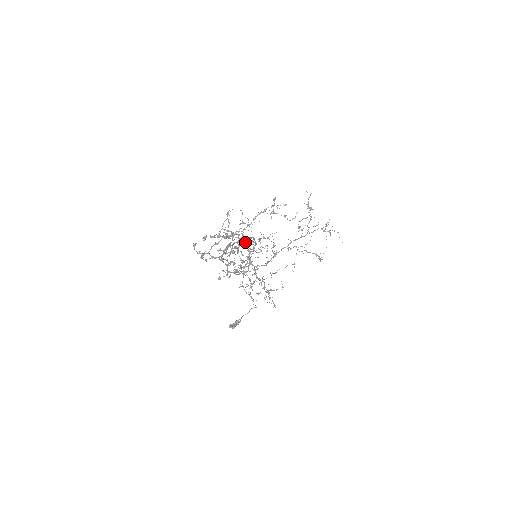
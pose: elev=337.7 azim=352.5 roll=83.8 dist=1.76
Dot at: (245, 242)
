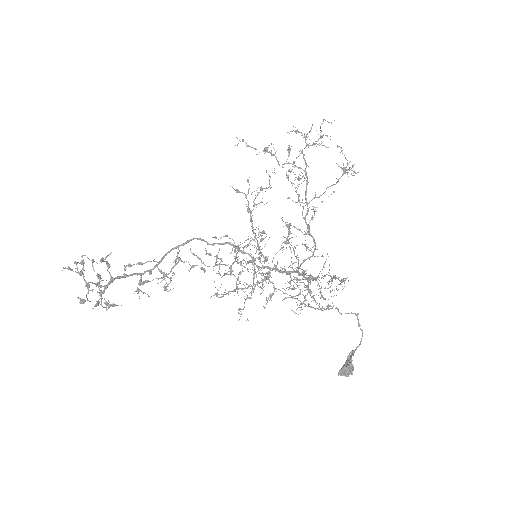
Dot at: occluded
